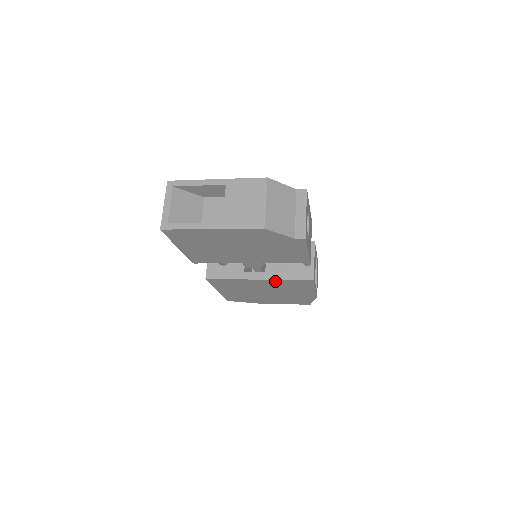
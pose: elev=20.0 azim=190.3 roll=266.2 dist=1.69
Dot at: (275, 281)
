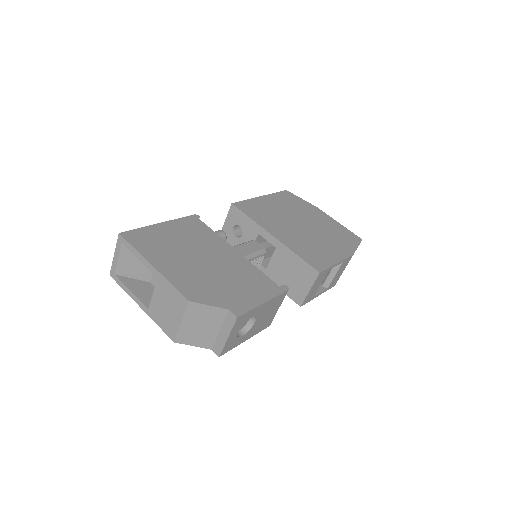
Dot at: occluded
